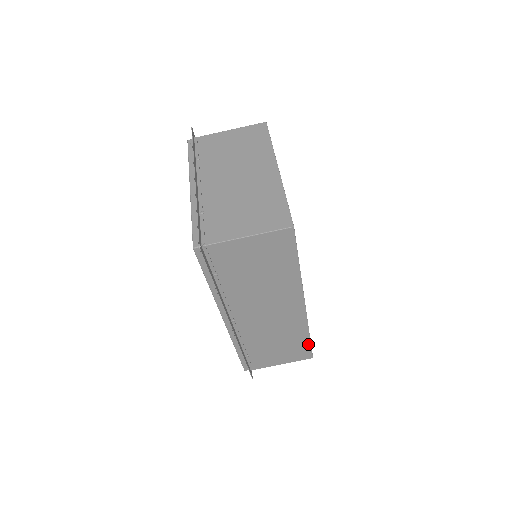
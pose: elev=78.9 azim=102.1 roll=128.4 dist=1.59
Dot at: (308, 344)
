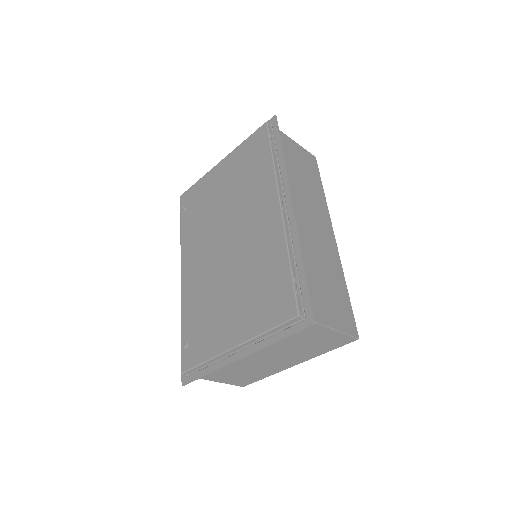
Dot at: occluded
